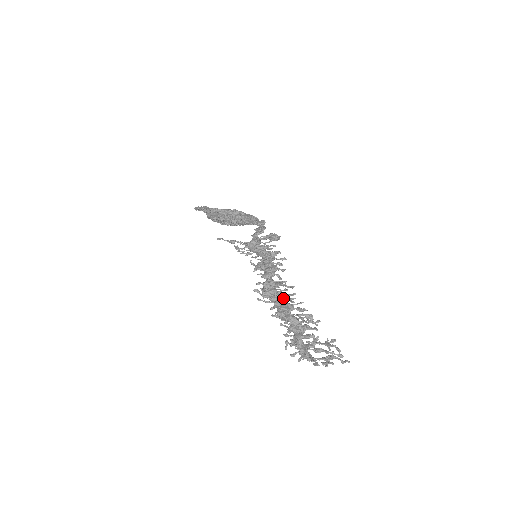
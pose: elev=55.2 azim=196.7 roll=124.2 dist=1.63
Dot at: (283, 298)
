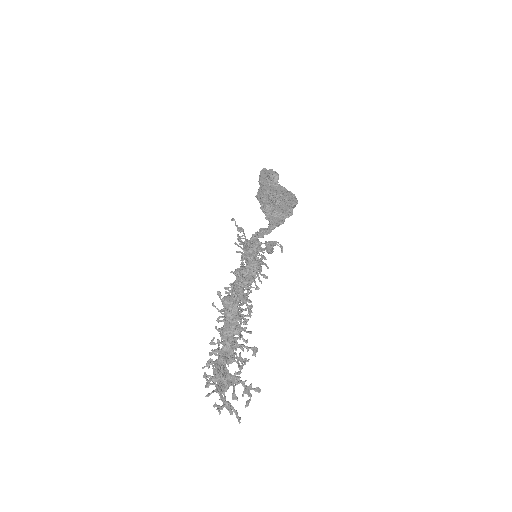
Dot at: (240, 316)
